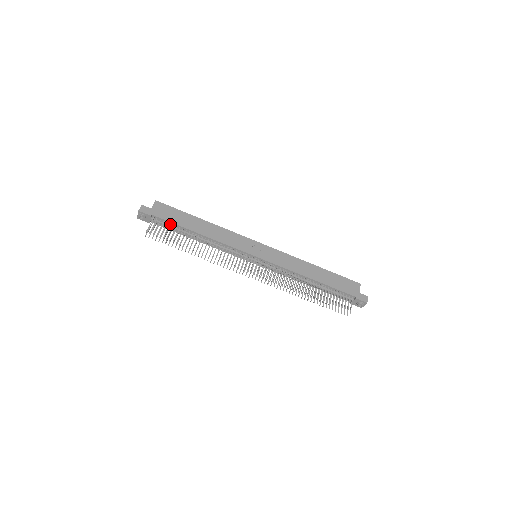
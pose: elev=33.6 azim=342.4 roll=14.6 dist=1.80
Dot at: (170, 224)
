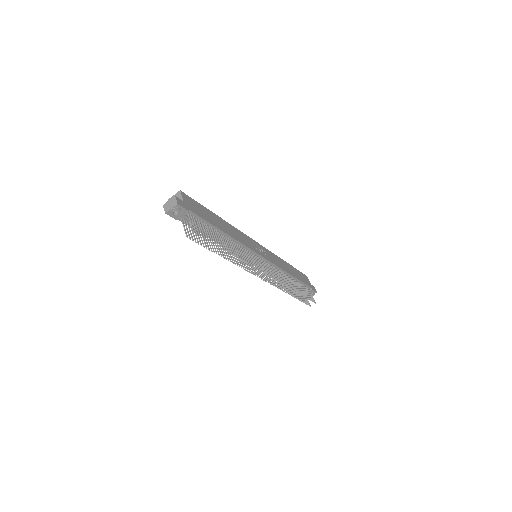
Dot at: (202, 222)
